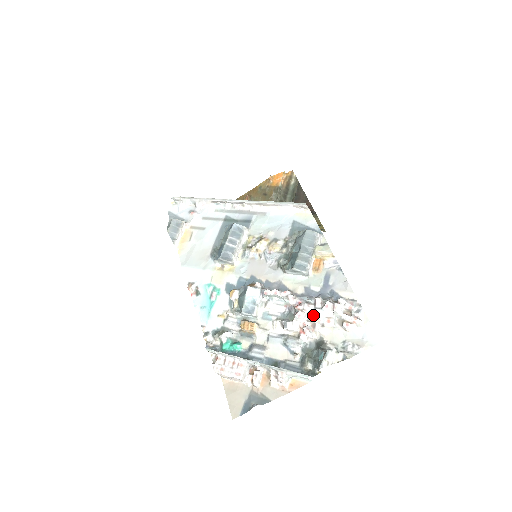
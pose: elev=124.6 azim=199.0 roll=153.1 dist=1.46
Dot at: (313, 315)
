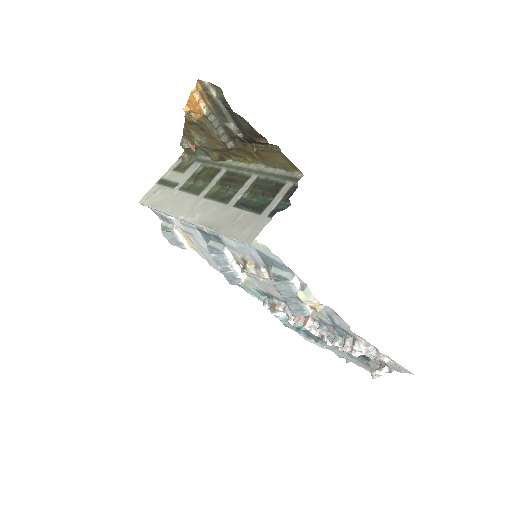
Dot at: occluded
